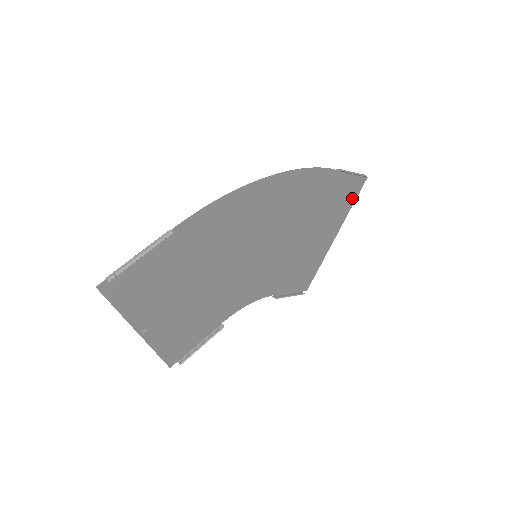
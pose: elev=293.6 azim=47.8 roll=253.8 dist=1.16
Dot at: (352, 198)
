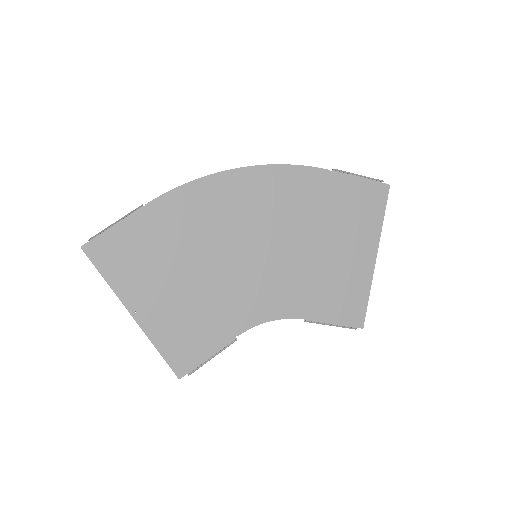
Dot at: (378, 209)
